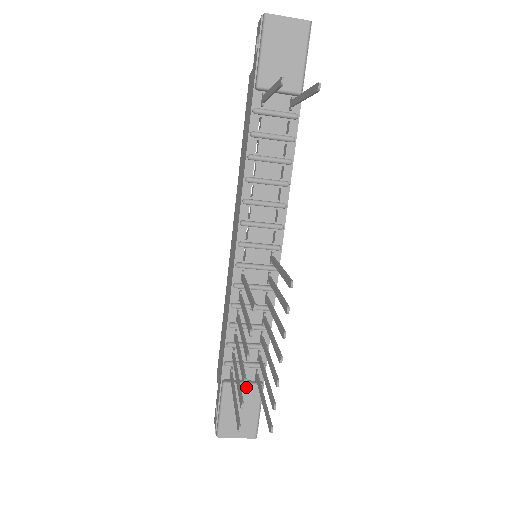
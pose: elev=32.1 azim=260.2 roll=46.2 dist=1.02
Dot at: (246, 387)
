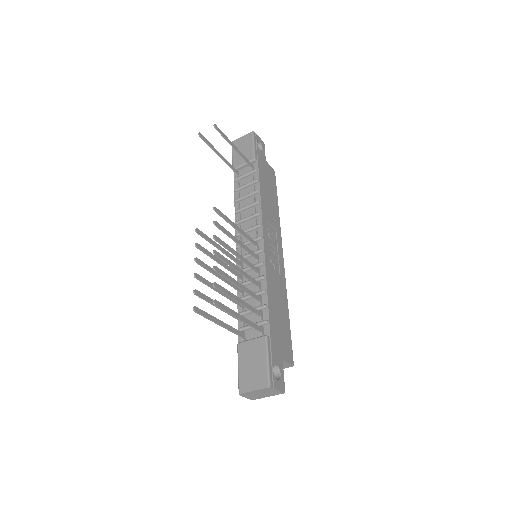
Dot at: (253, 341)
